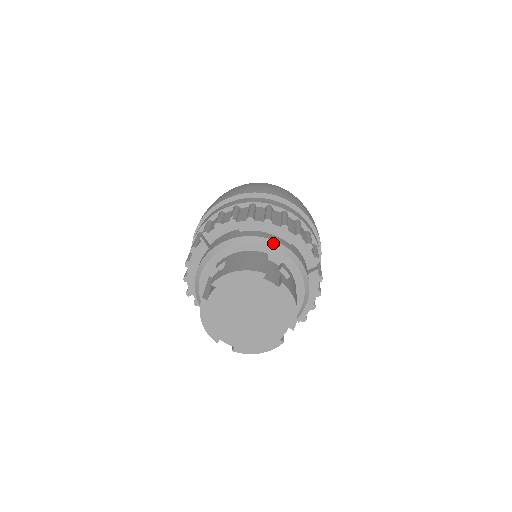
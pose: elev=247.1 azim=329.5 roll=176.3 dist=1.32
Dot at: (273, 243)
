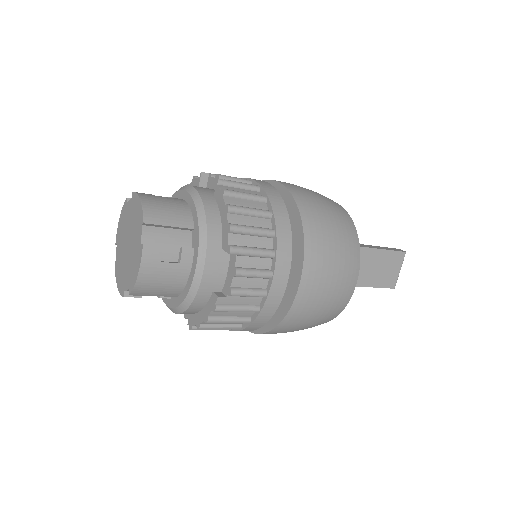
Dot at: (203, 225)
